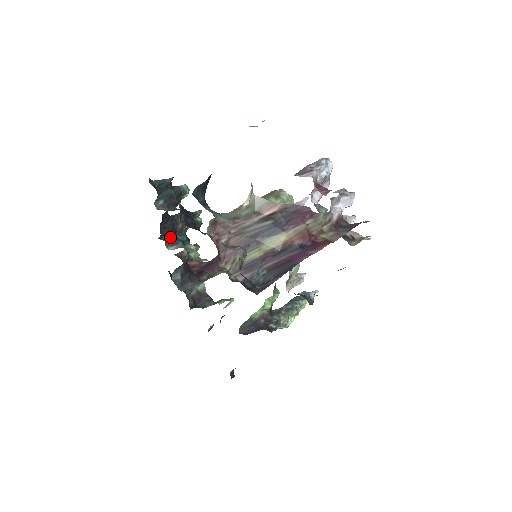
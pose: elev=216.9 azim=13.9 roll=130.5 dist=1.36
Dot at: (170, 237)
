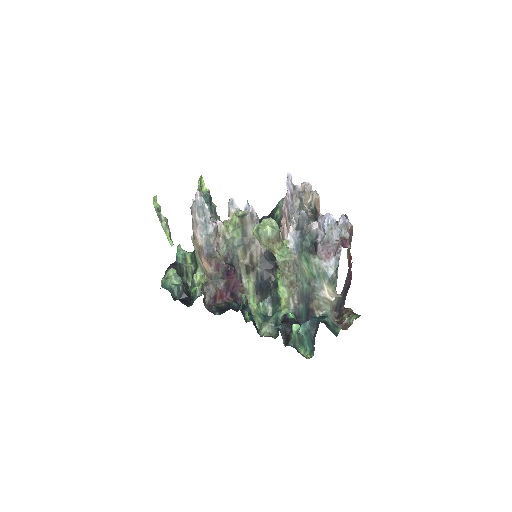
Dot at: occluded
